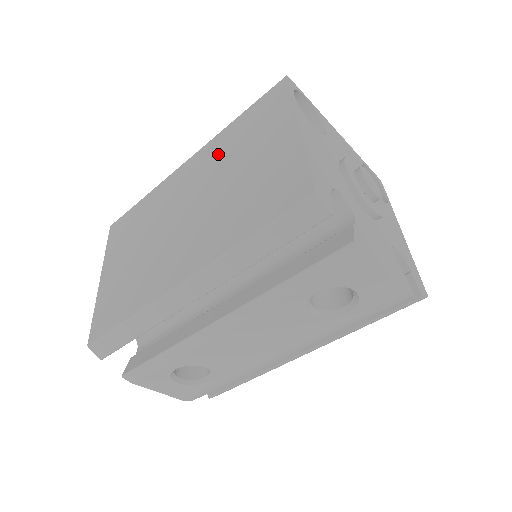
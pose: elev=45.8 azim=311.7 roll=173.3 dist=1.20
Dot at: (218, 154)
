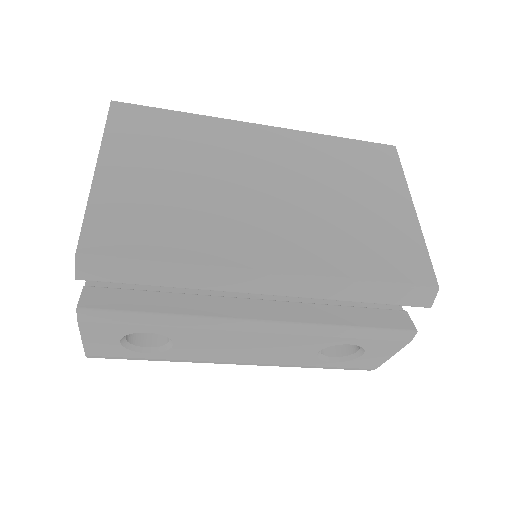
Dot at: (314, 157)
